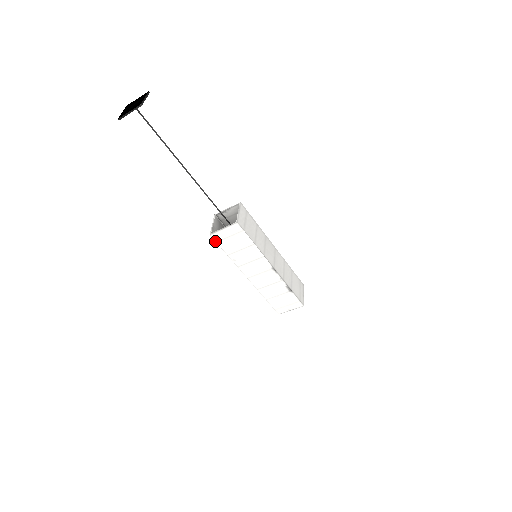
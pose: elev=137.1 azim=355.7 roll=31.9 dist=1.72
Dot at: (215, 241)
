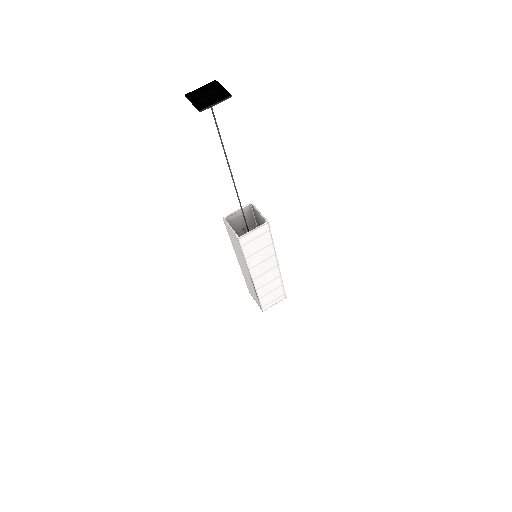
Dot at: (225, 224)
